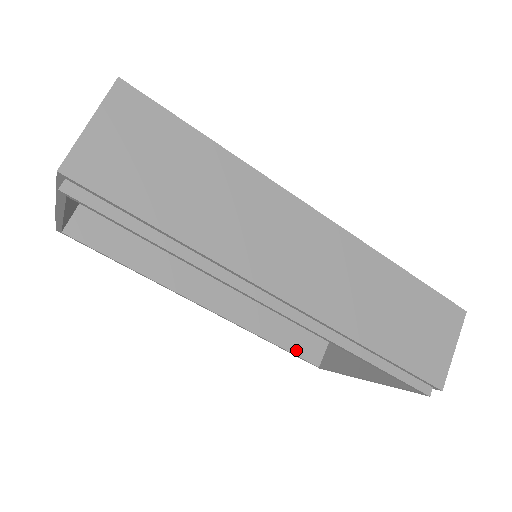
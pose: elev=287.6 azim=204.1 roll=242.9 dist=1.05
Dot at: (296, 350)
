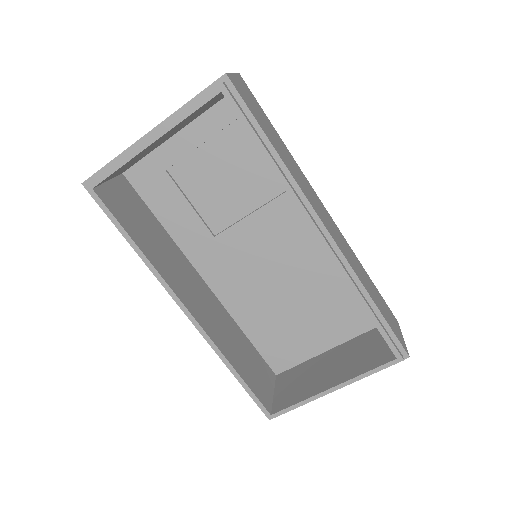
Dot at: (253, 389)
